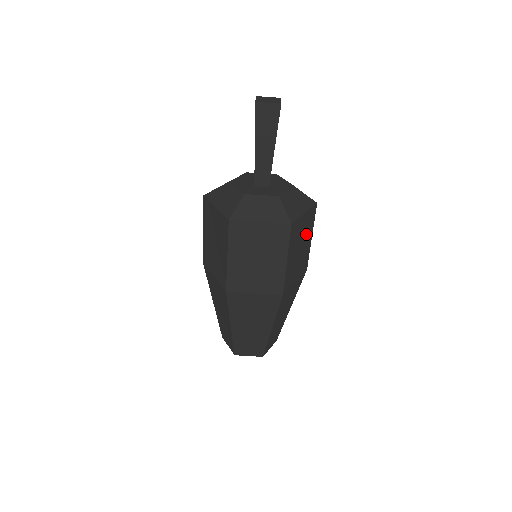
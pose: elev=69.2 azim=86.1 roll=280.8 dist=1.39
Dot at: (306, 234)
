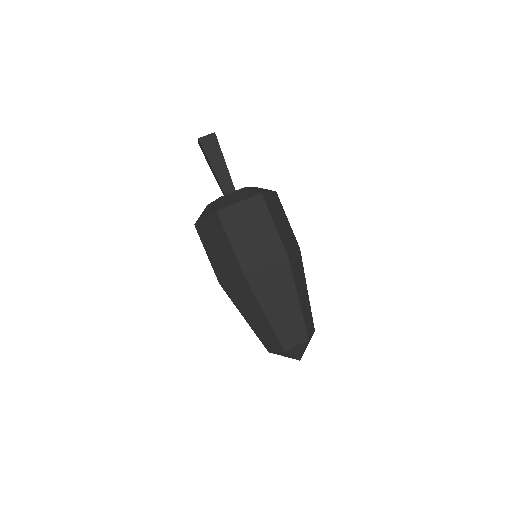
Dot at: (281, 213)
